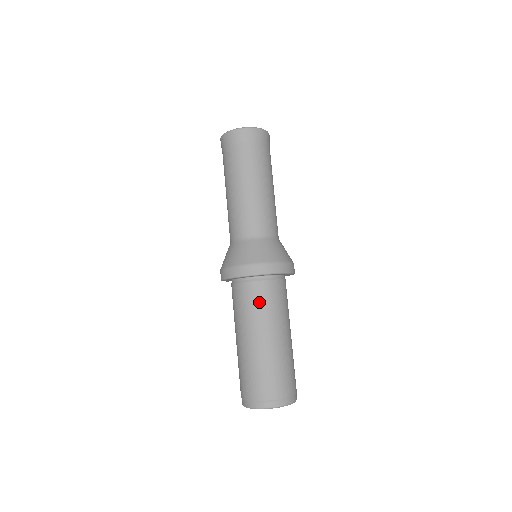
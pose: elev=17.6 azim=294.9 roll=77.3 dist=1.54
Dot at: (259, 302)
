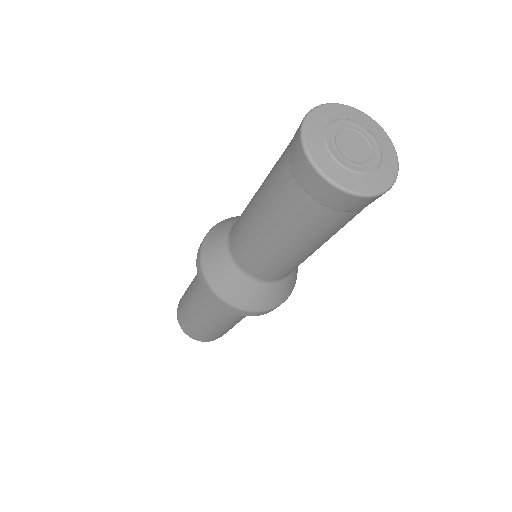
Dot at: occluded
